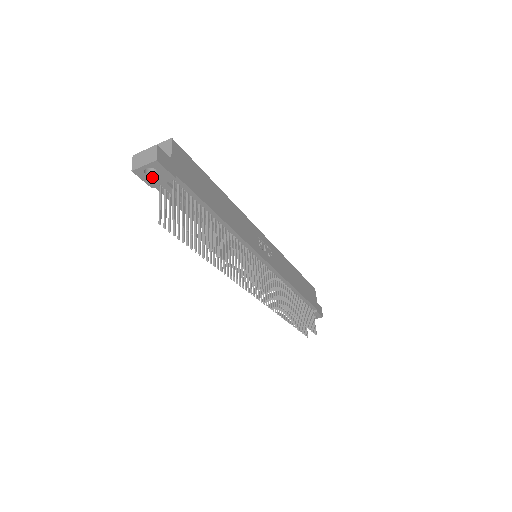
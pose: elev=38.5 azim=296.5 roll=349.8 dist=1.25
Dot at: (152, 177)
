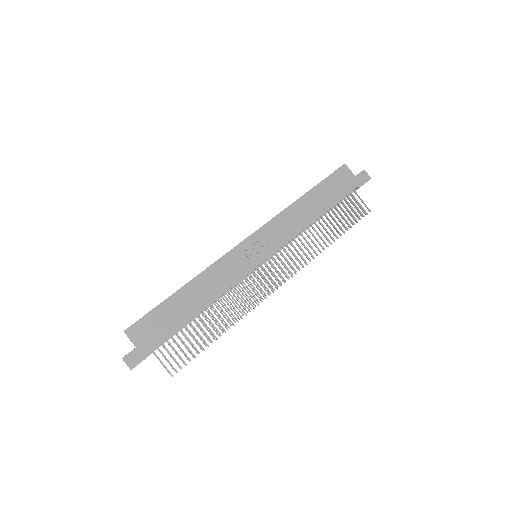
Dot at: occluded
